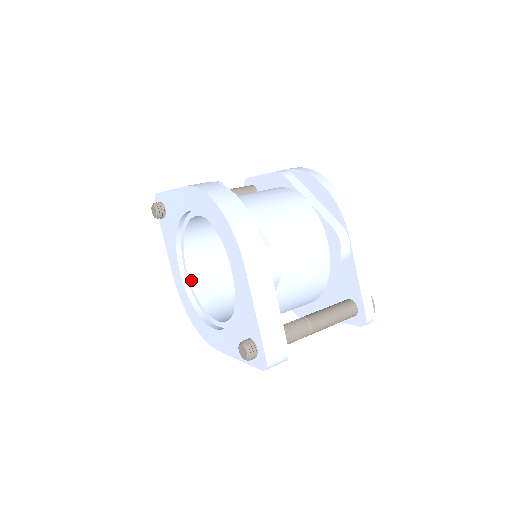
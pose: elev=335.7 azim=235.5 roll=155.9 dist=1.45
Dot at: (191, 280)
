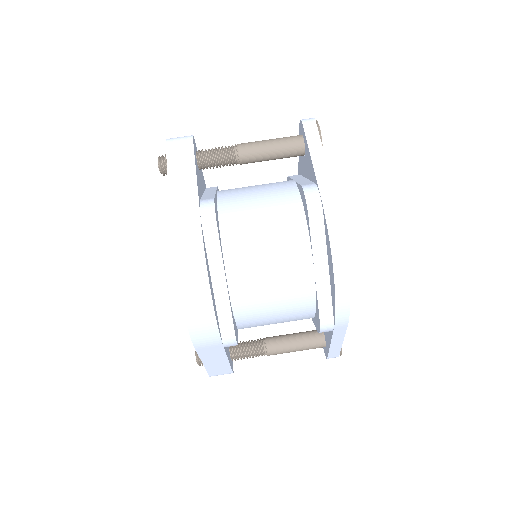
Dot at: occluded
